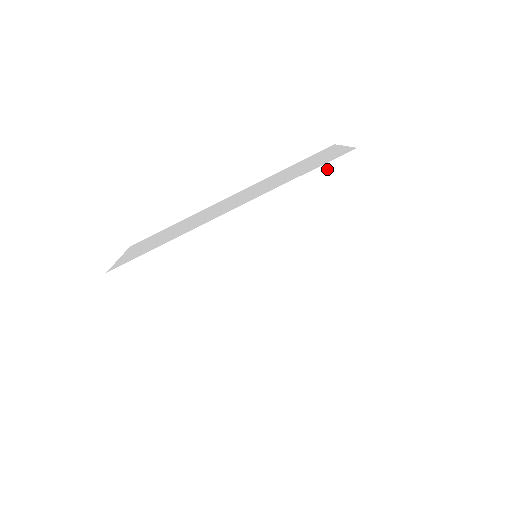
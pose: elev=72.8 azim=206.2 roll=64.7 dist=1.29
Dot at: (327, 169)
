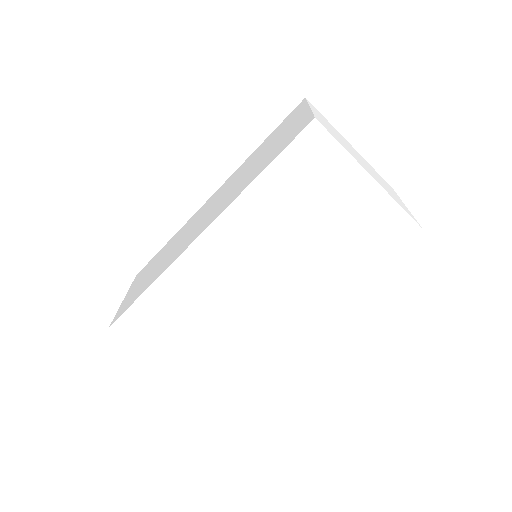
Dot at: (288, 155)
